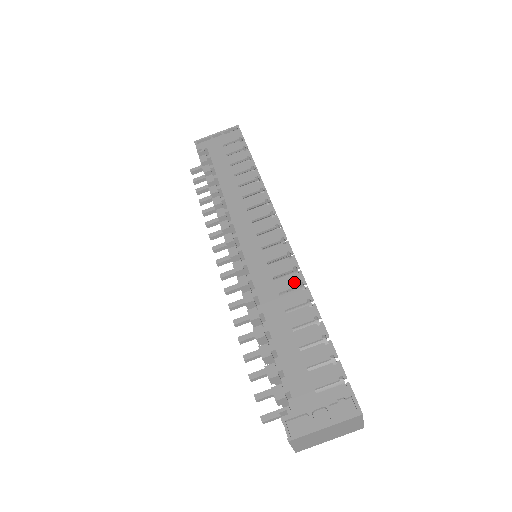
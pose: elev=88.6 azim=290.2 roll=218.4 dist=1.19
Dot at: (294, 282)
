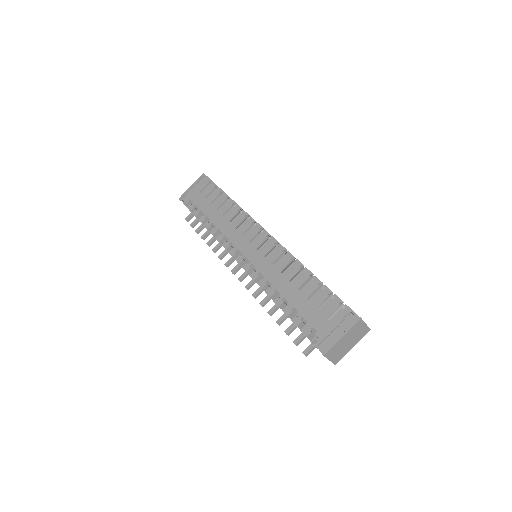
Dot at: (287, 260)
